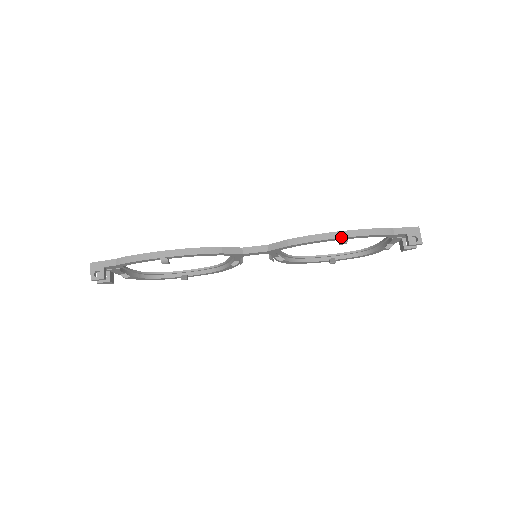
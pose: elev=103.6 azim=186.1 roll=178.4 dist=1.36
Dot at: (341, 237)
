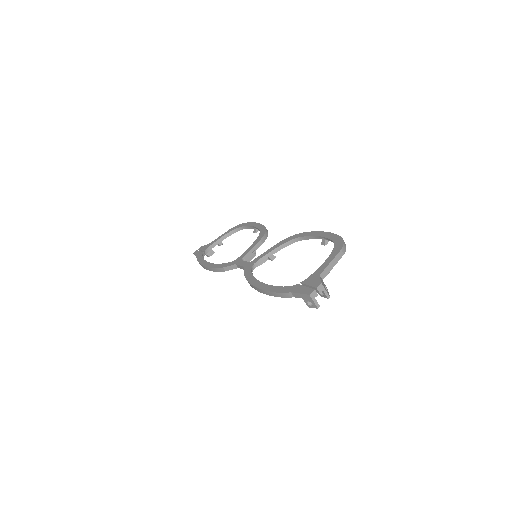
Dot at: (261, 292)
